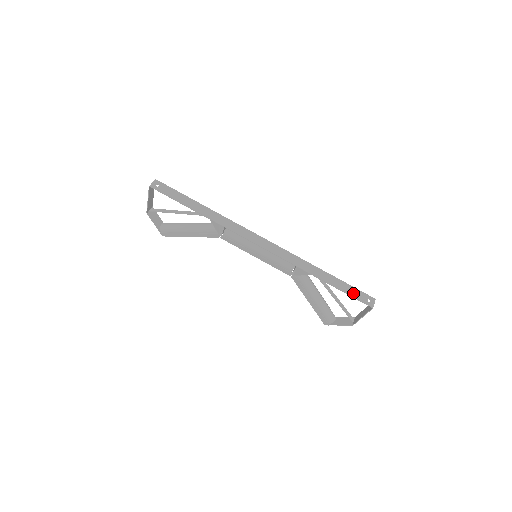
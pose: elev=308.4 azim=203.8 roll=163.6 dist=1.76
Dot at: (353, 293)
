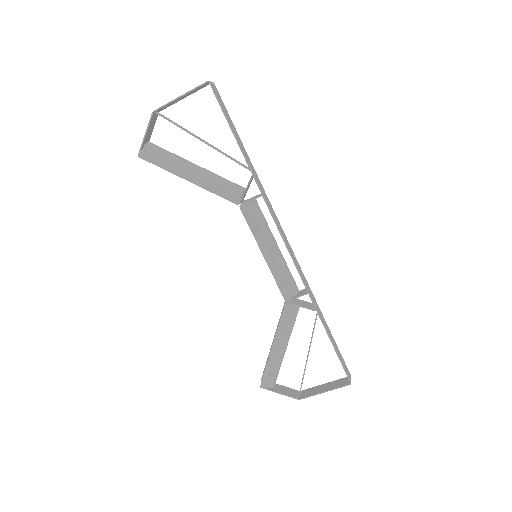
Dot at: (340, 357)
